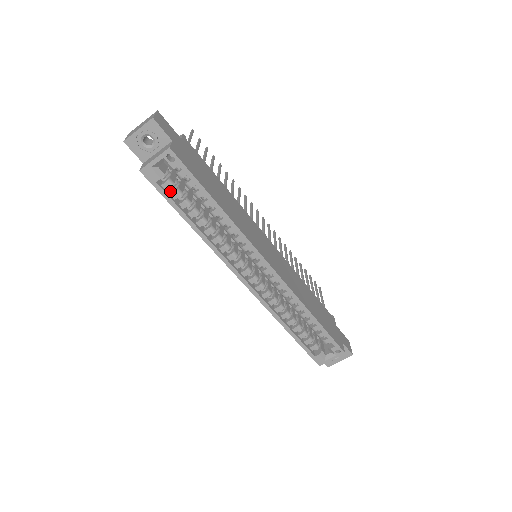
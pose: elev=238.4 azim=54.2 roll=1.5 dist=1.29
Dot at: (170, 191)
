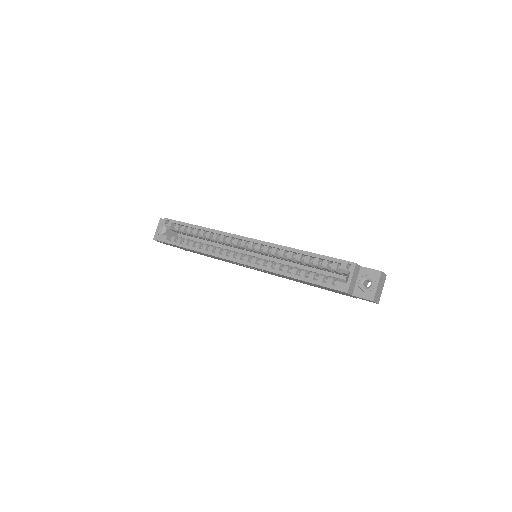
Dot at: occluded
